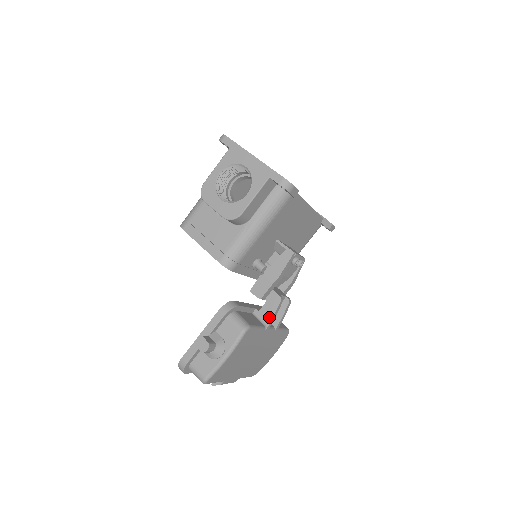
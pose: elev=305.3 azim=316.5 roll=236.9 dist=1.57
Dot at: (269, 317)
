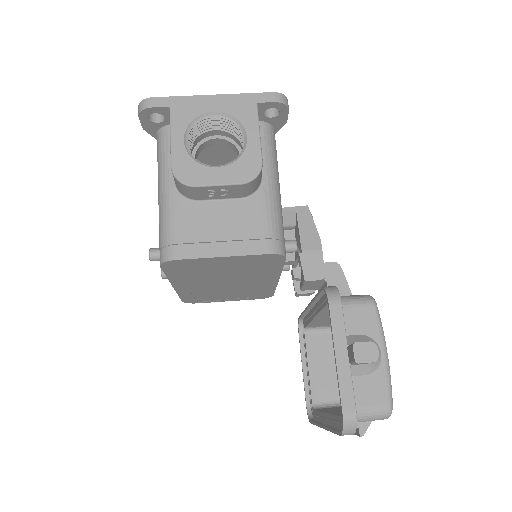
Dot at: (346, 293)
